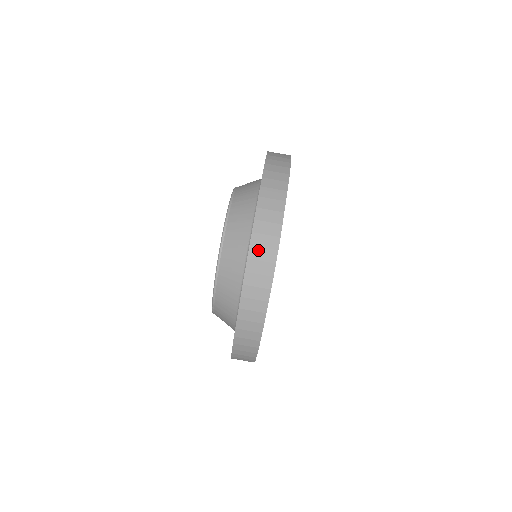
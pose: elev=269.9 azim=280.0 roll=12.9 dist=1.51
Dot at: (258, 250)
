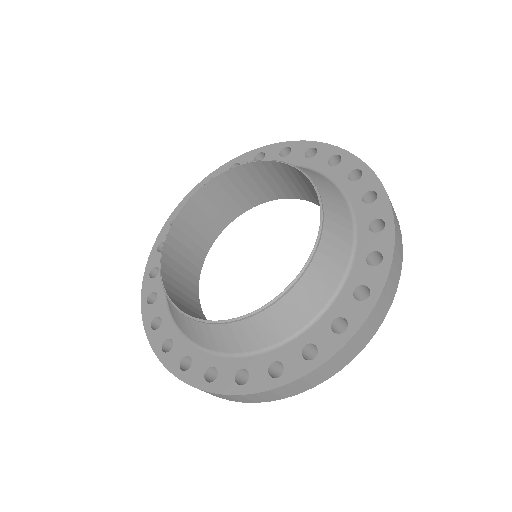
Dot at: occluded
